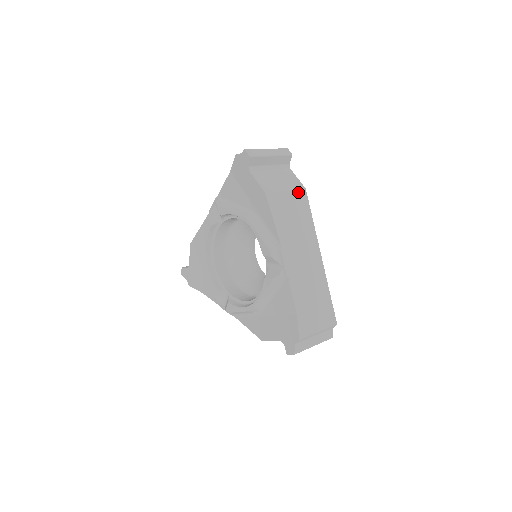
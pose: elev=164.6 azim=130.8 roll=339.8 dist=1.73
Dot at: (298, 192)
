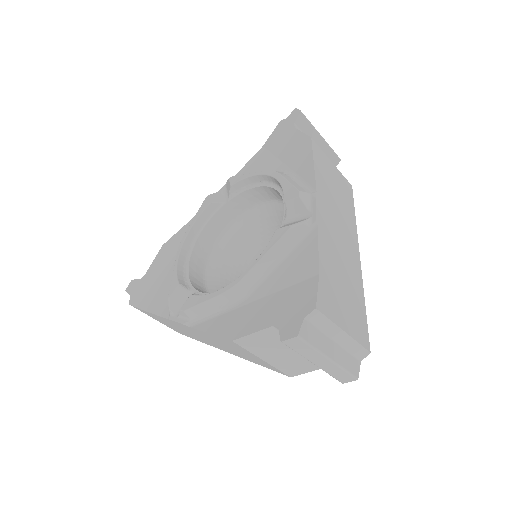
Dot at: (344, 179)
